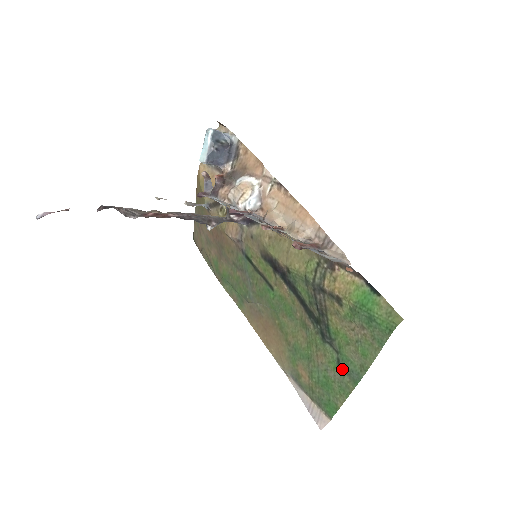
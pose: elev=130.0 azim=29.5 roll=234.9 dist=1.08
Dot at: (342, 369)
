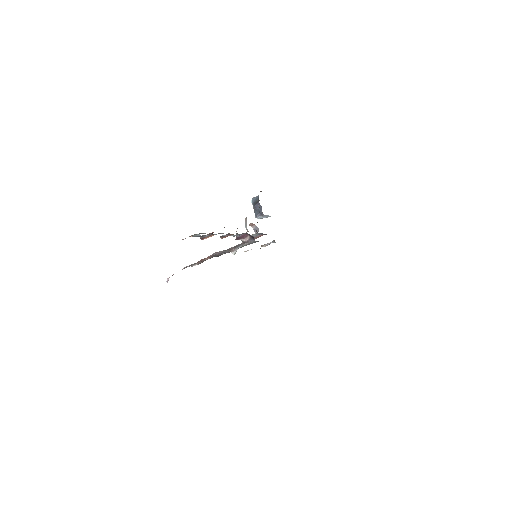
Dot at: occluded
